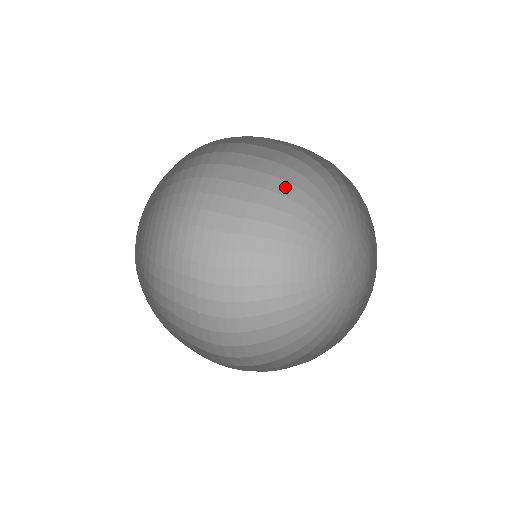
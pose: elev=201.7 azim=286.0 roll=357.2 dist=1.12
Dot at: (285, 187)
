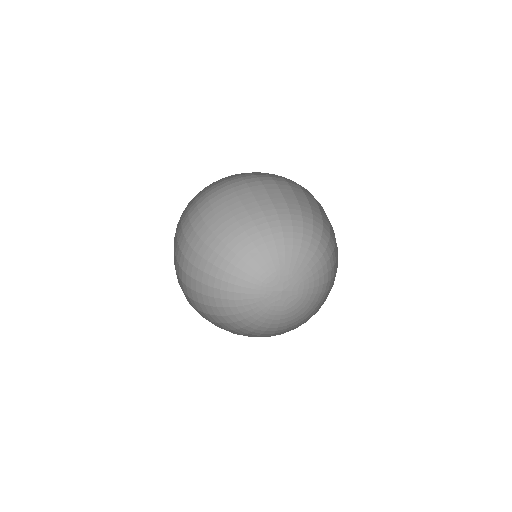
Dot at: (286, 218)
